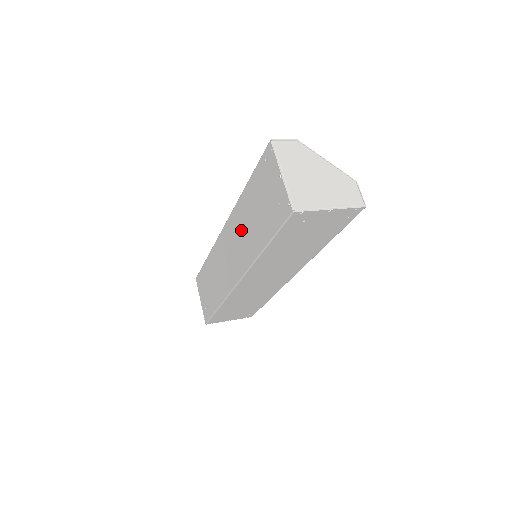
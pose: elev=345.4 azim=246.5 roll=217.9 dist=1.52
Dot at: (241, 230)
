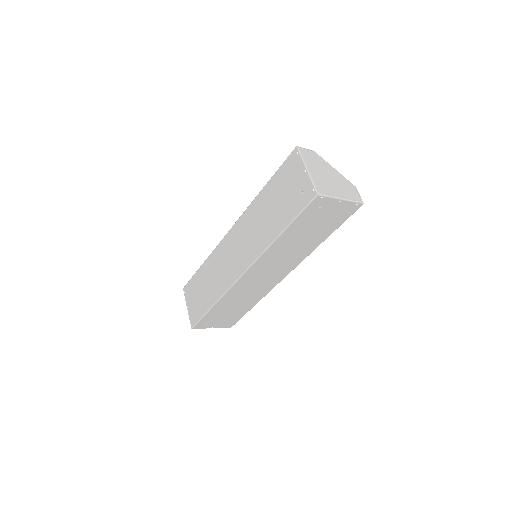
Dot at: (253, 225)
